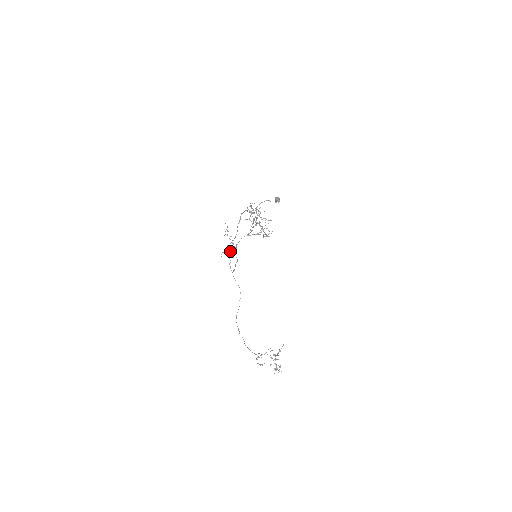
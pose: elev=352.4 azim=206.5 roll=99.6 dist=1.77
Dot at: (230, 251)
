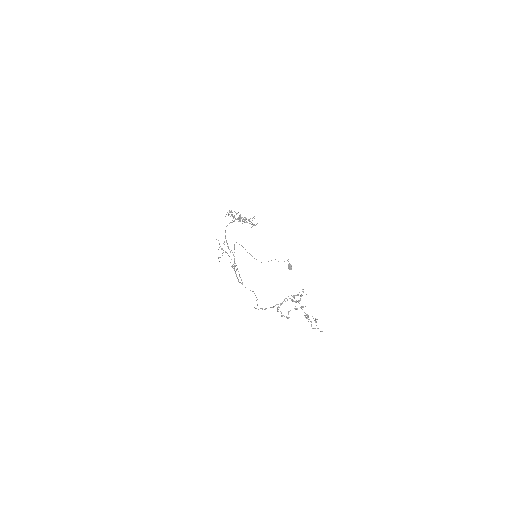
Dot at: (235, 272)
